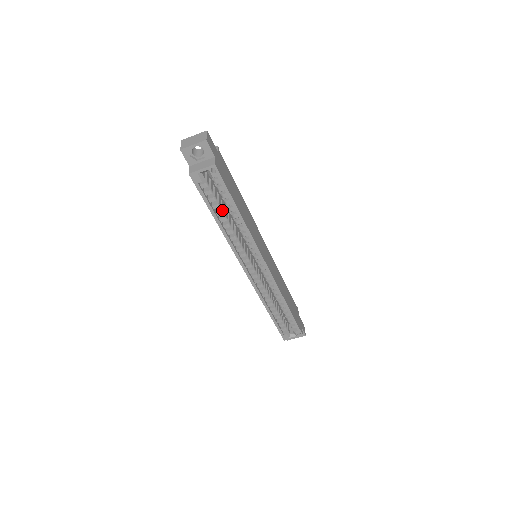
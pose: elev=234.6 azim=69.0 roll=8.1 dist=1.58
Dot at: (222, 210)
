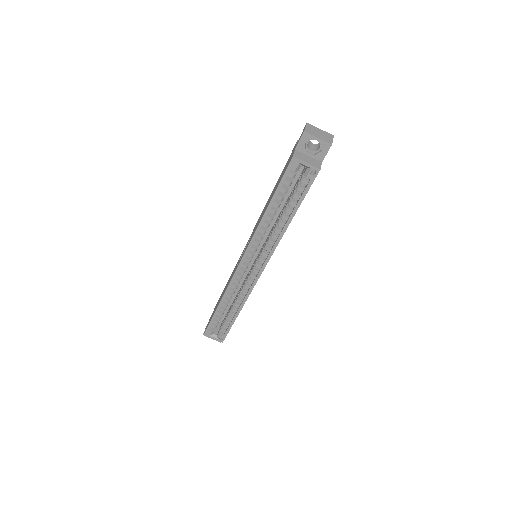
Dot at: (280, 204)
